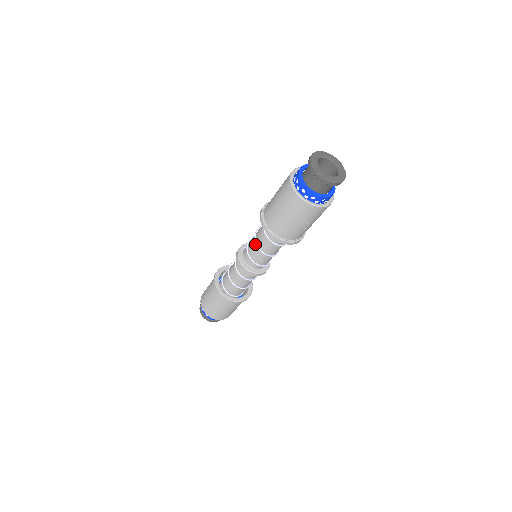
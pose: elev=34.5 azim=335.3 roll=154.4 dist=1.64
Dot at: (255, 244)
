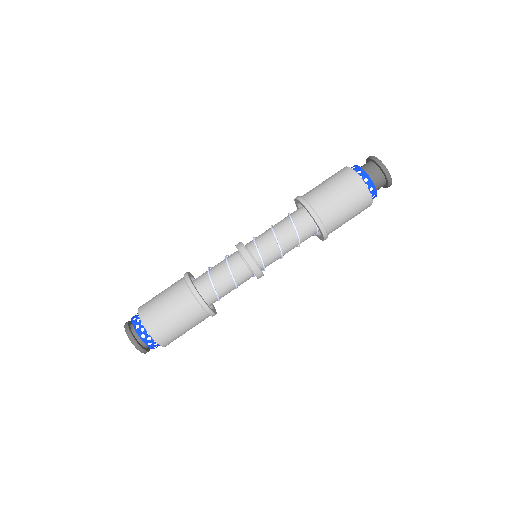
Dot at: occluded
